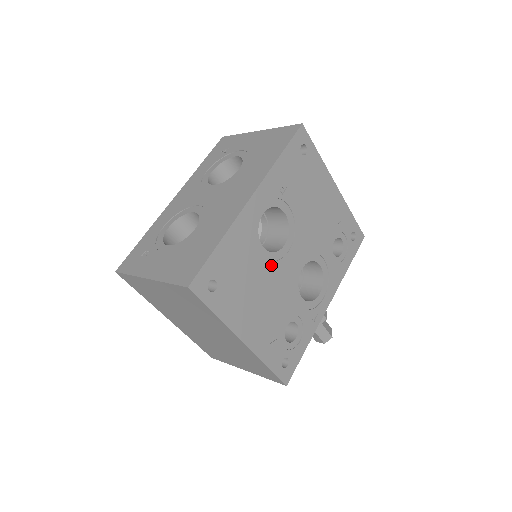
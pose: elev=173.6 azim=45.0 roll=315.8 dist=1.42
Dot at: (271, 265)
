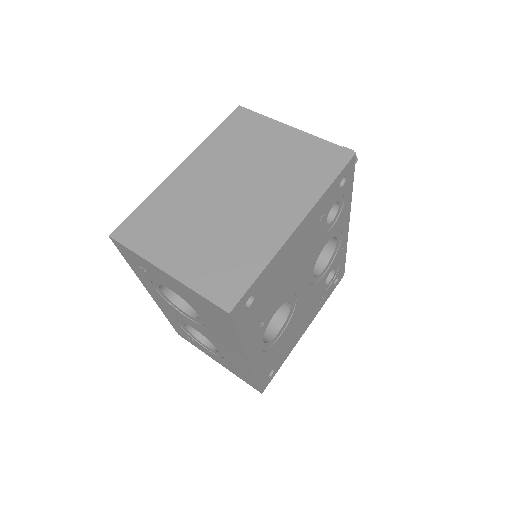
Dot at: (292, 318)
